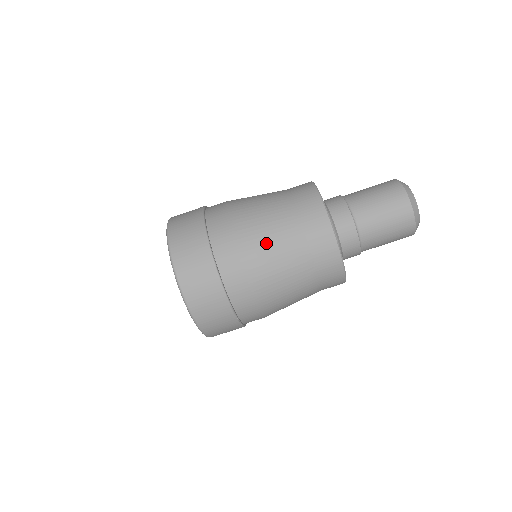
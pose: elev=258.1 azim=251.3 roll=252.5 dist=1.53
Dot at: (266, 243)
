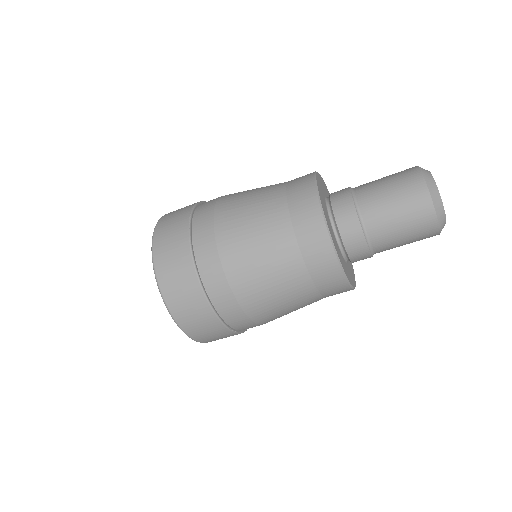
Dot at: (286, 313)
